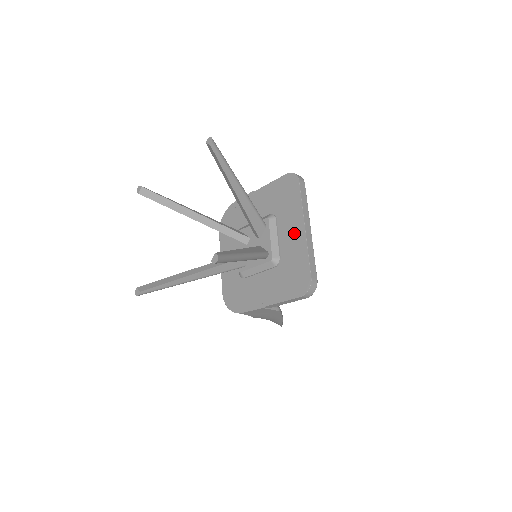
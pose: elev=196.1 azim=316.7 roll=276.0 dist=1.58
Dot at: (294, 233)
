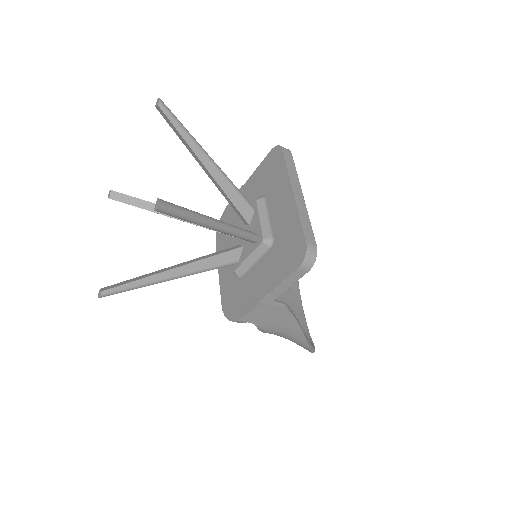
Dot at: (284, 203)
